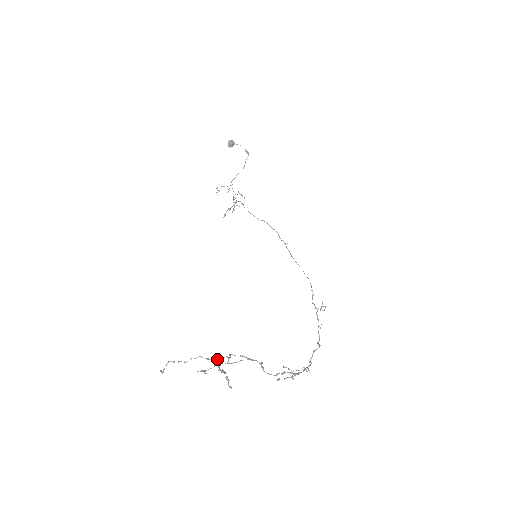
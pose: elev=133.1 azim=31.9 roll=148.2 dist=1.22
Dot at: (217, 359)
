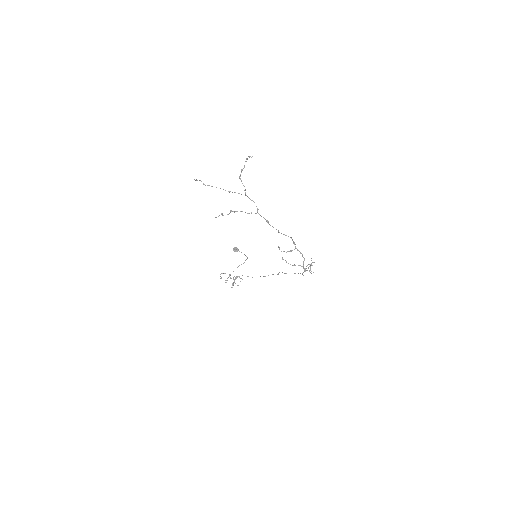
Dot at: occluded
